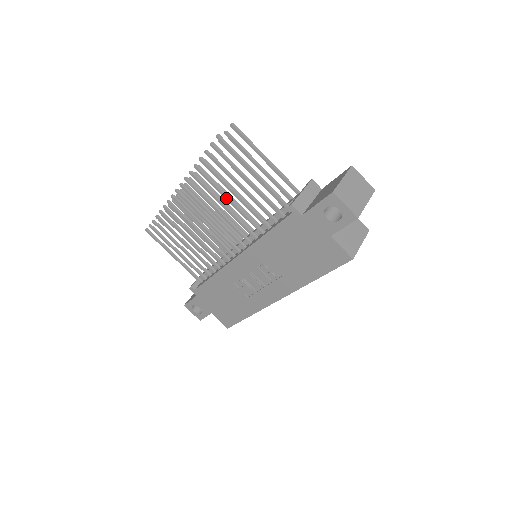
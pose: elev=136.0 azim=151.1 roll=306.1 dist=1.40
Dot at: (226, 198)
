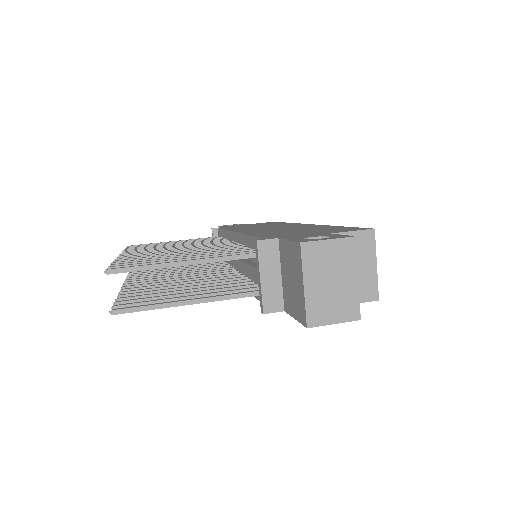
Dot at: occluded
